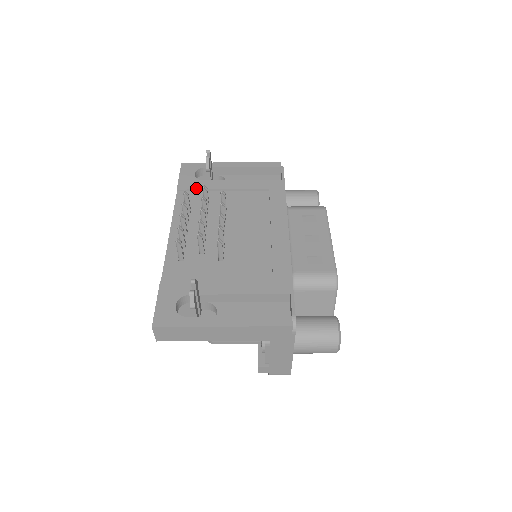
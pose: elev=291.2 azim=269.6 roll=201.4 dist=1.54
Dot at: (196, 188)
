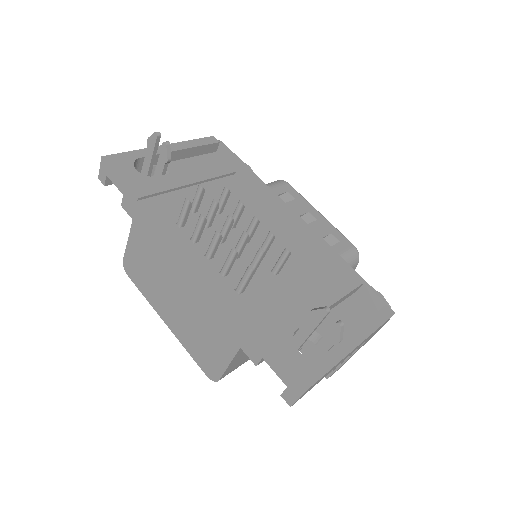
Dot at: (160, 190)
